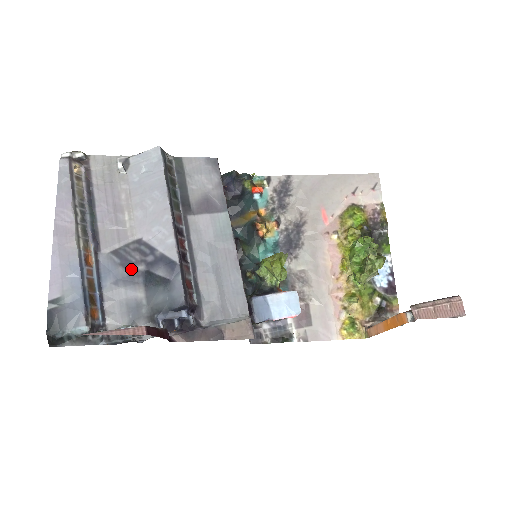
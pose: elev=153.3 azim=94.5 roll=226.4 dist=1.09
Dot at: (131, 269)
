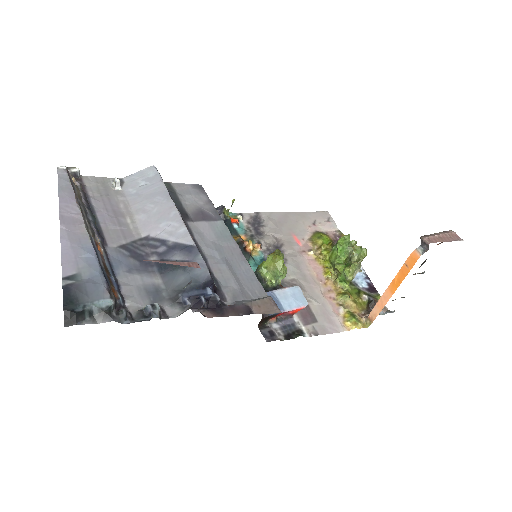
Dot at: (142, 260)
